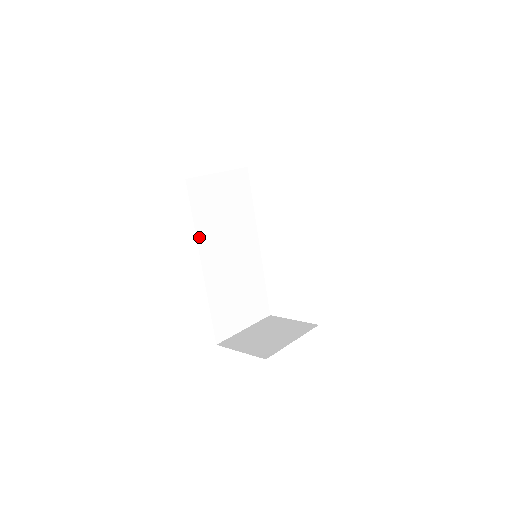
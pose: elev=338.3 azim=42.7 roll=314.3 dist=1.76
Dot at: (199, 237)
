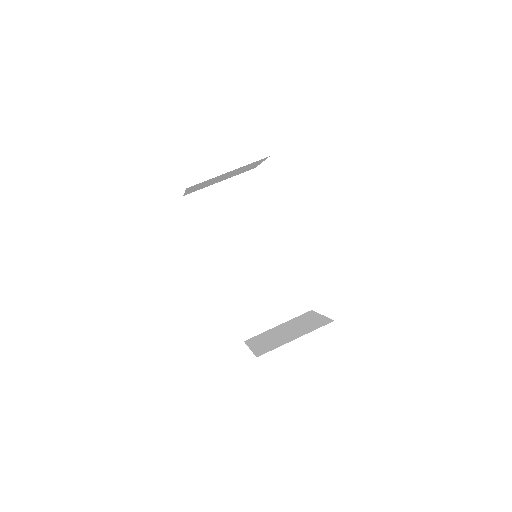
Dot at: (207, 245)
